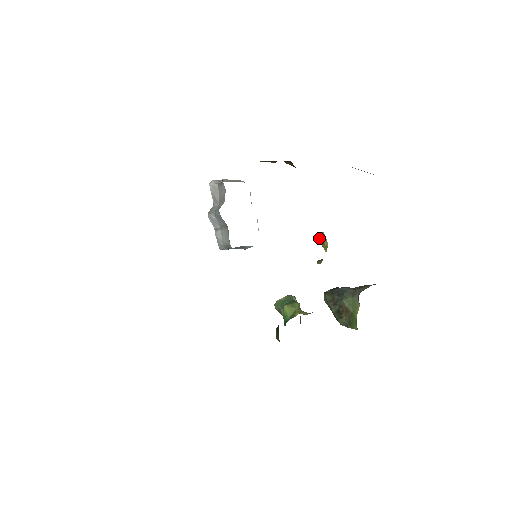
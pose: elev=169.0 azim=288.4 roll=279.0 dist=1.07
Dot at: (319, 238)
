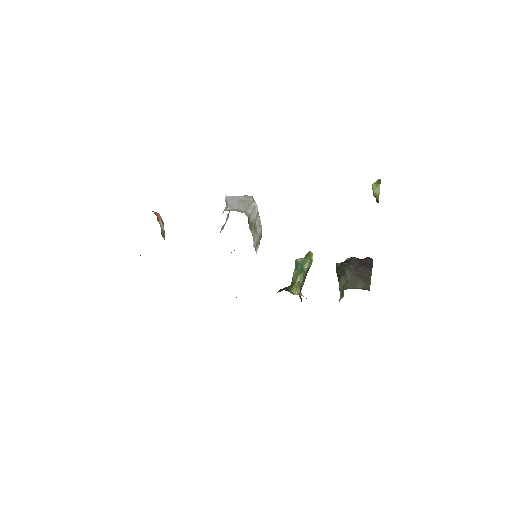
Dot at: (373, 190)
